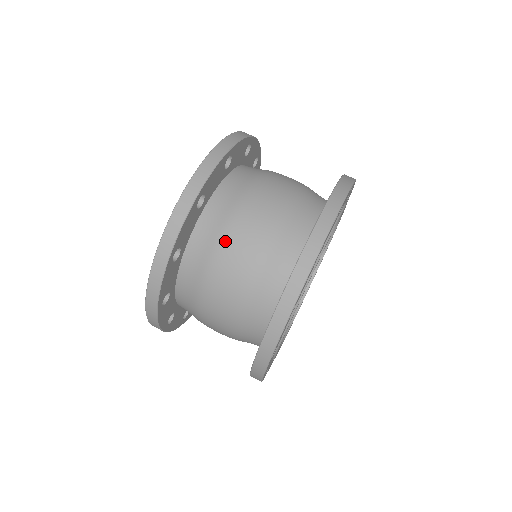
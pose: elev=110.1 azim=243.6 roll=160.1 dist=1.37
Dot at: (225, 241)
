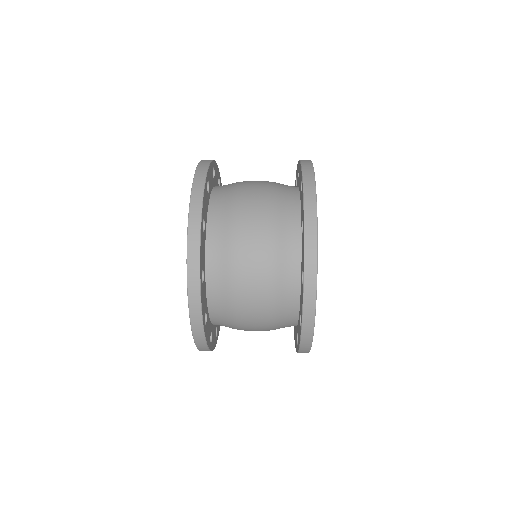
Dot at: (236, 249)
